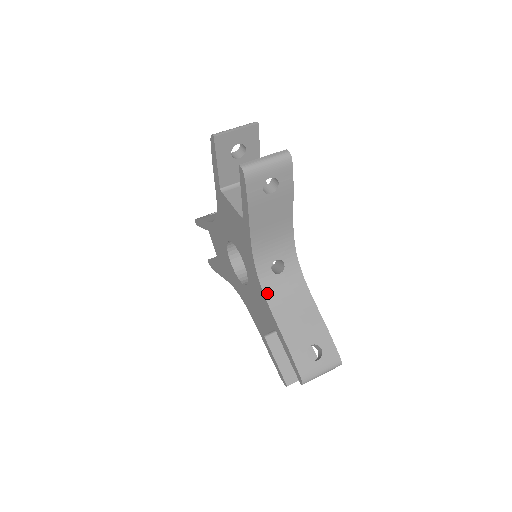
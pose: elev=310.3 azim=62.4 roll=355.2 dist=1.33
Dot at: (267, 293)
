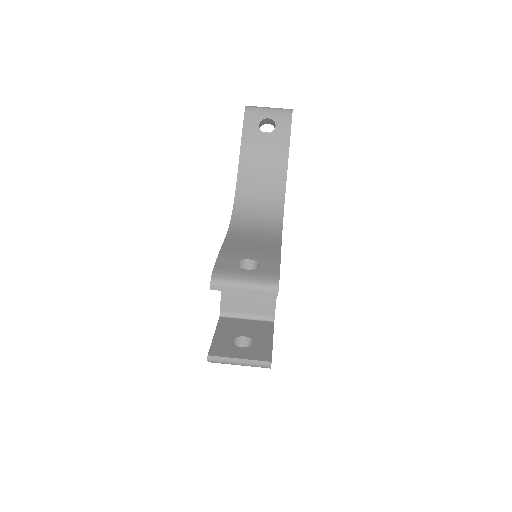
Dot at: occluded
